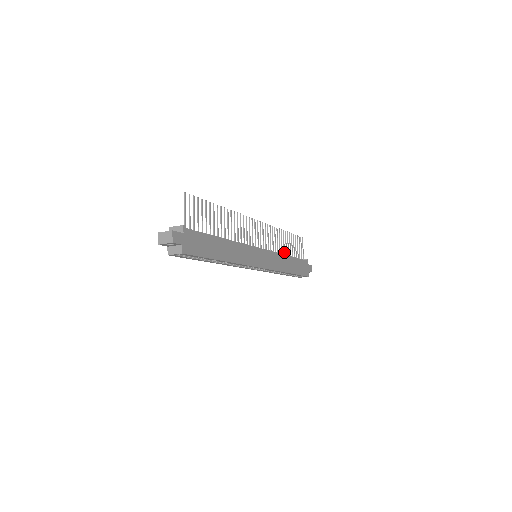
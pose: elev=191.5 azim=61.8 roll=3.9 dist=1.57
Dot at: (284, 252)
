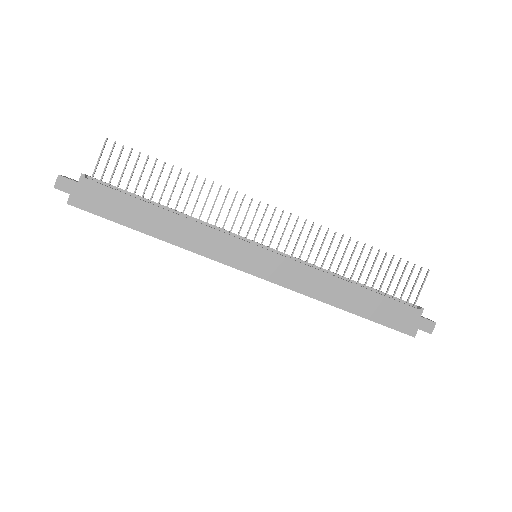
Dot at: (343, 274)
